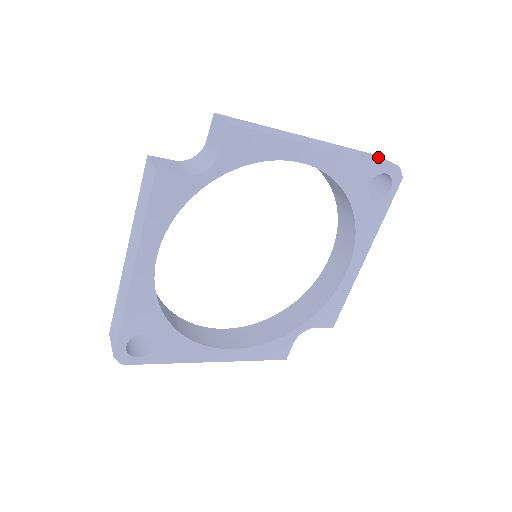
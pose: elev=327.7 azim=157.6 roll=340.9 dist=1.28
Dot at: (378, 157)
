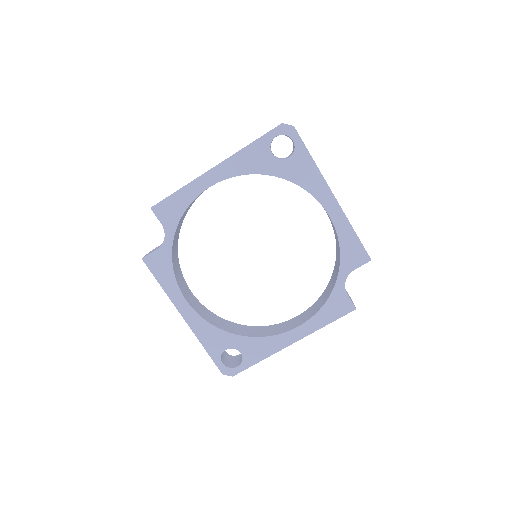
Dot at: occluded
